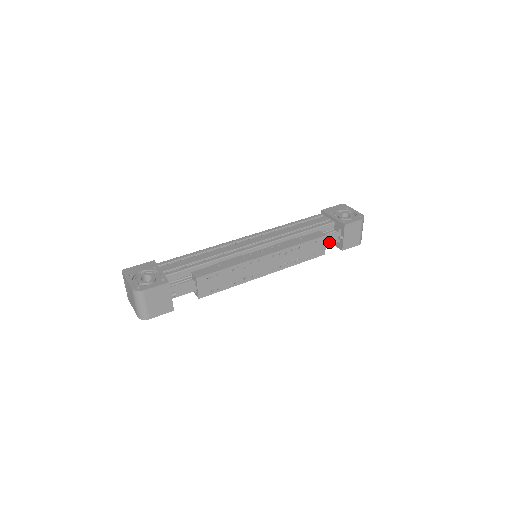
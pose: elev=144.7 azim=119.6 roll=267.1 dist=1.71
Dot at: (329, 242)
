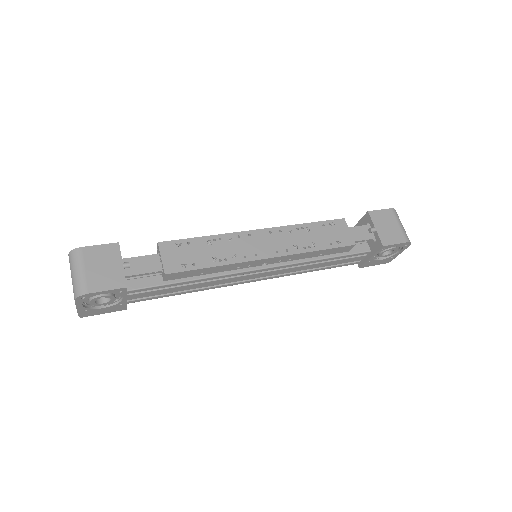
Dot at: (358, 237)
